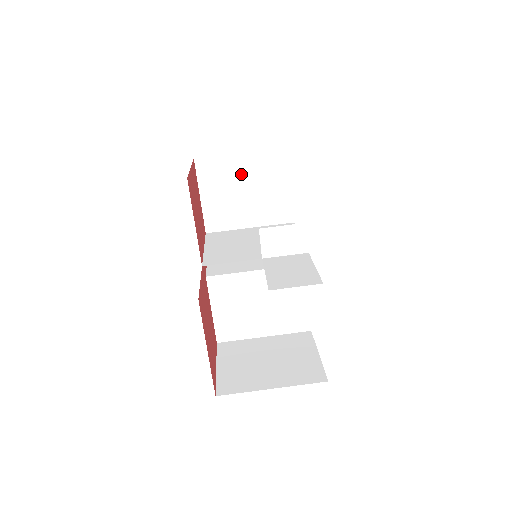
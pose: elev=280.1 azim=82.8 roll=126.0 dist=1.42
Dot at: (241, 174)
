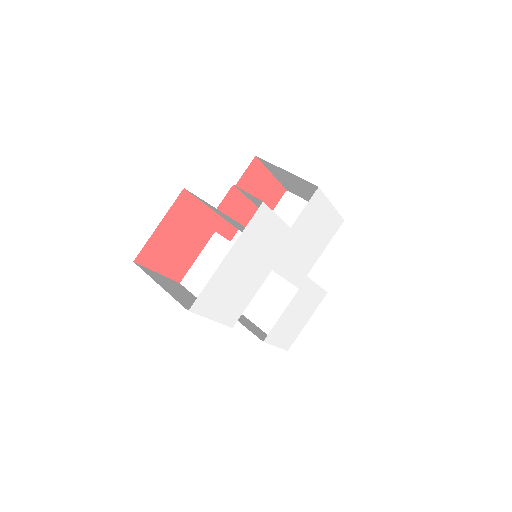
Dot at: occluded
